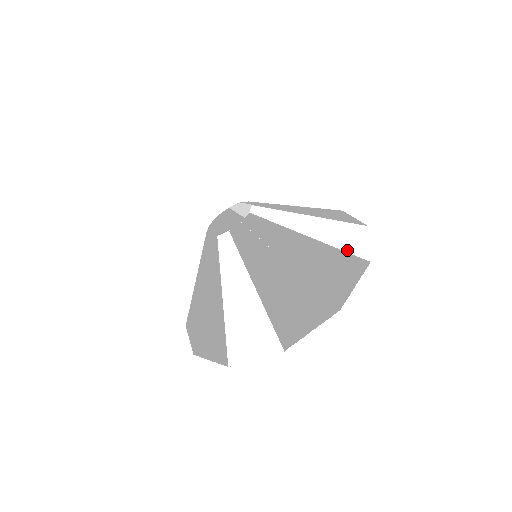
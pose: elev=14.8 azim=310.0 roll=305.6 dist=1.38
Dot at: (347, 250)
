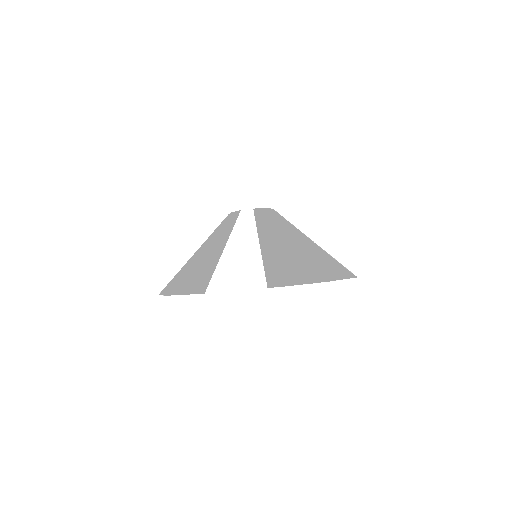
Dot at: occluded
